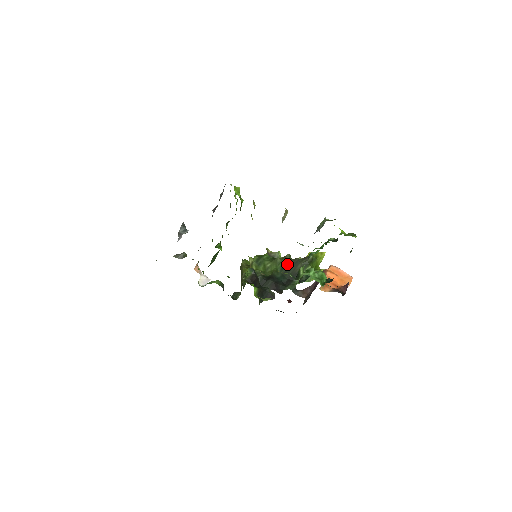
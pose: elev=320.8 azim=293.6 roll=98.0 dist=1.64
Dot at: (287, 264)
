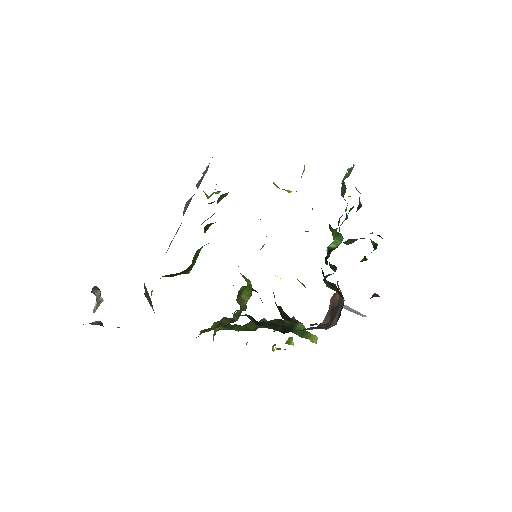
Dot at: occluded
